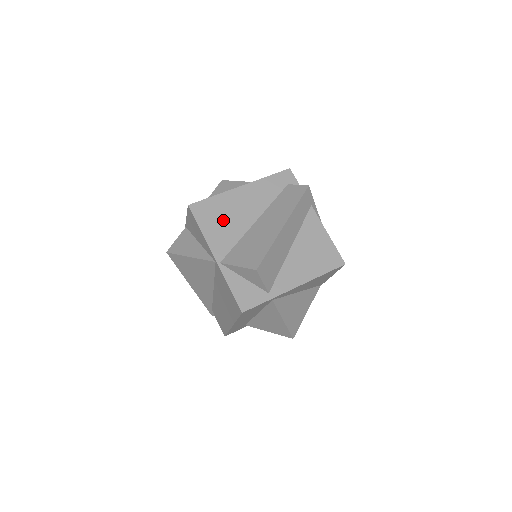
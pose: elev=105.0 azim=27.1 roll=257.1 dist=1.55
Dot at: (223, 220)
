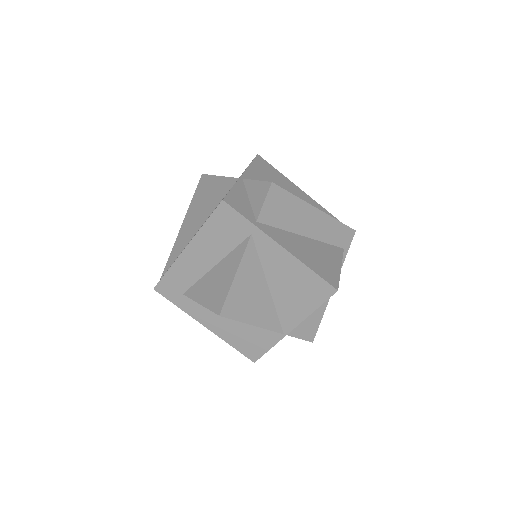
Dot at: (271, 179)
